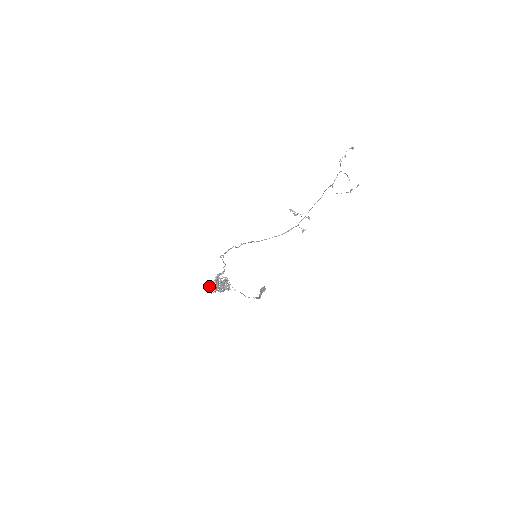
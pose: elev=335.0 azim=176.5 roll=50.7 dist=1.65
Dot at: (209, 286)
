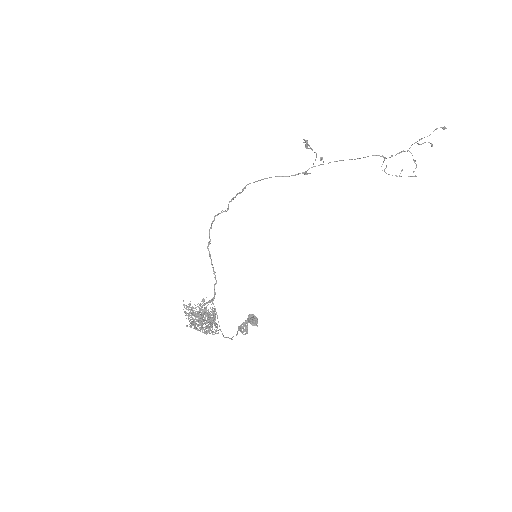
Dot at: (183, 305)
